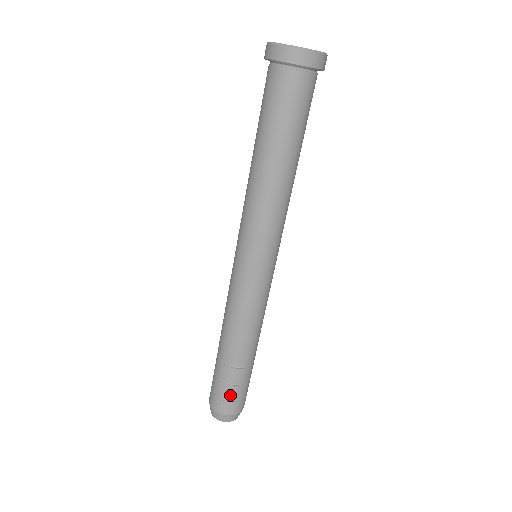
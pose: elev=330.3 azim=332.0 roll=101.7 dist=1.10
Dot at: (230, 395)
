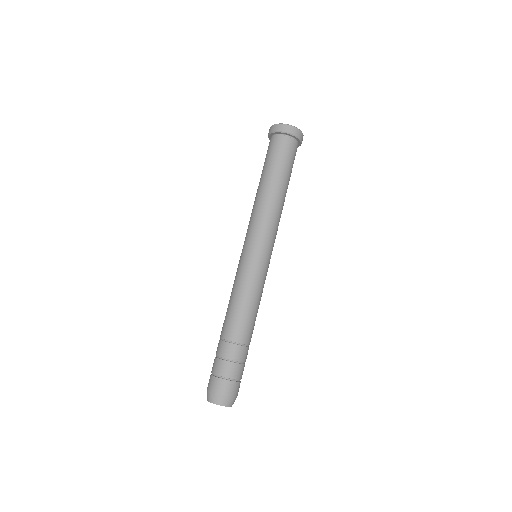
Dot at: (218, 370)
